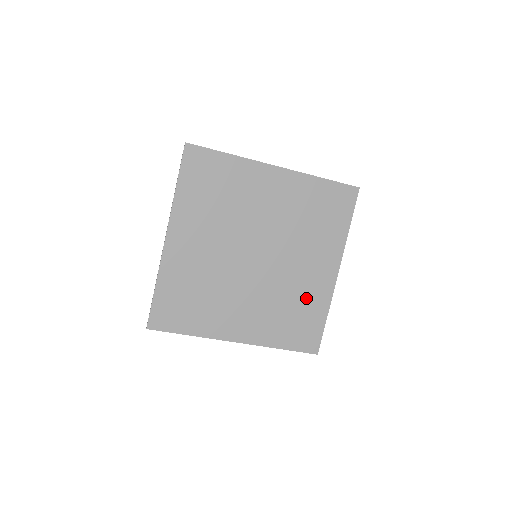
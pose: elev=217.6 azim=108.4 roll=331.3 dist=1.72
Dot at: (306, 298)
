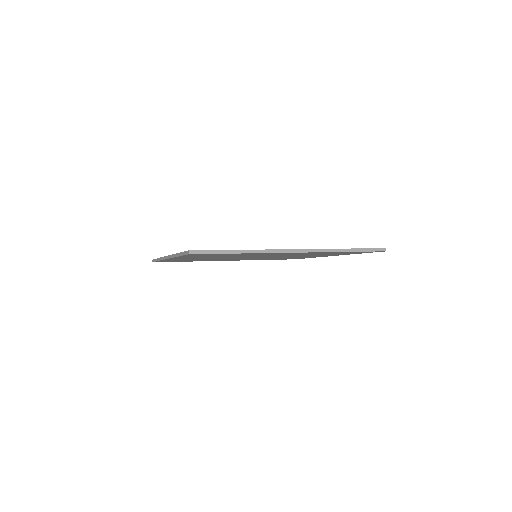
Dot at: occluded
